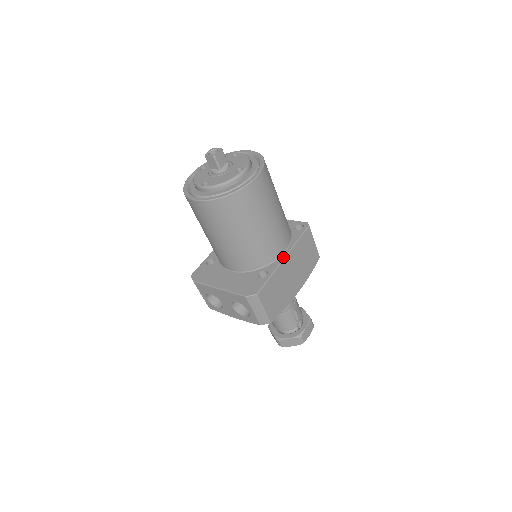
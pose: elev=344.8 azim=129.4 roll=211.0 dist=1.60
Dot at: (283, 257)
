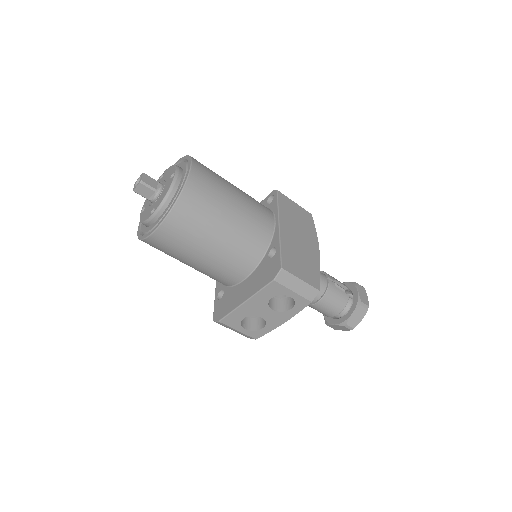
Dot at: (277, 226)
